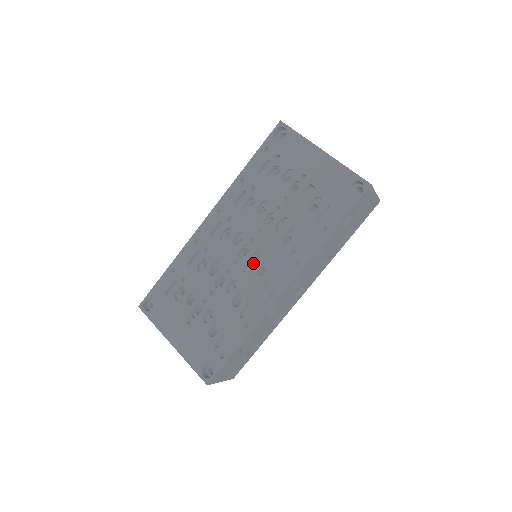
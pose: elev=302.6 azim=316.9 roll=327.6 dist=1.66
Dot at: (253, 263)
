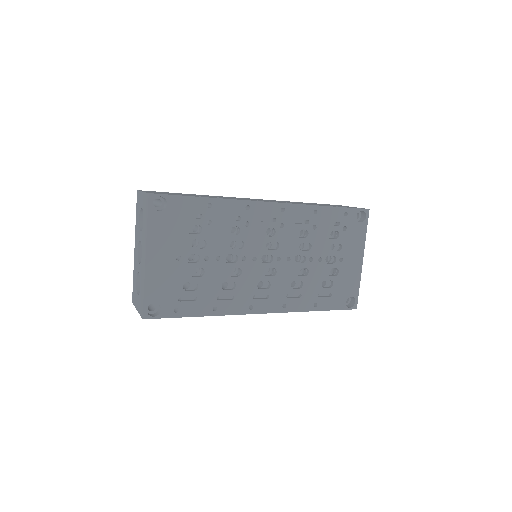
Dot at: (263, 274)
